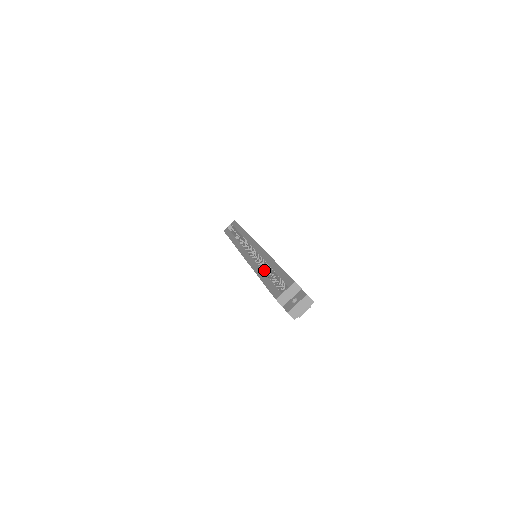
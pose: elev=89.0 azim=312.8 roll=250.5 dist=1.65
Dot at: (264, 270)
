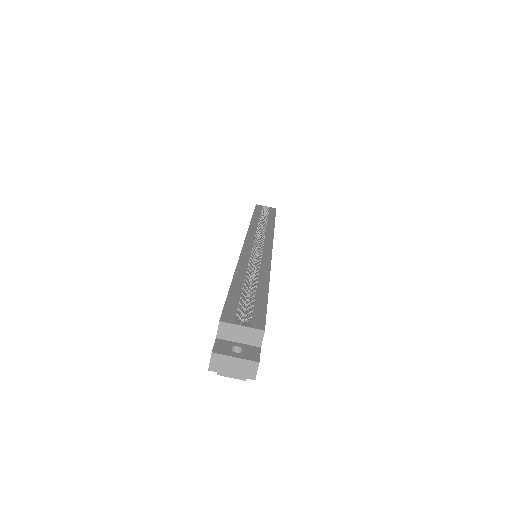
Dot at: (248, 276)
